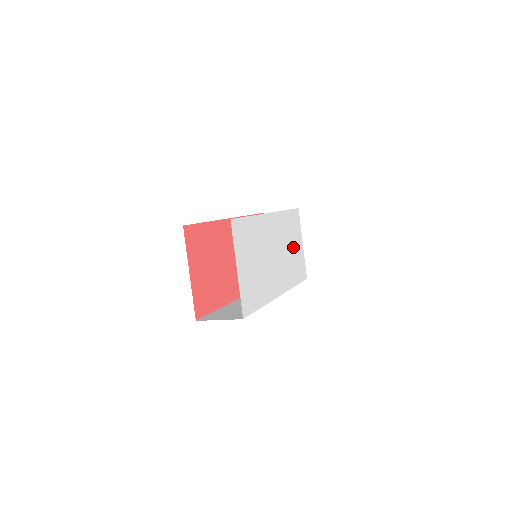
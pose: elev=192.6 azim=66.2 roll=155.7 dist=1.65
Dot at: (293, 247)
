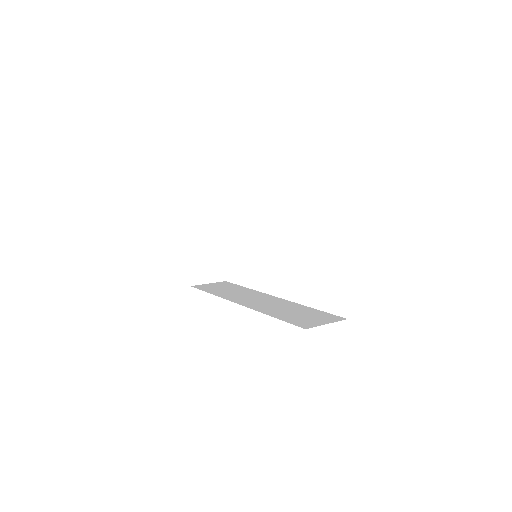
Dot at: occluded
